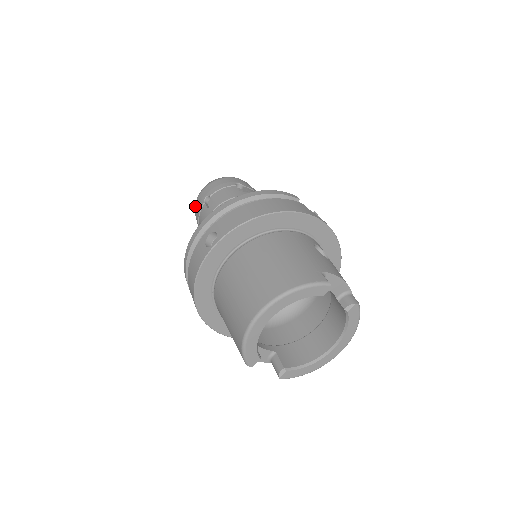
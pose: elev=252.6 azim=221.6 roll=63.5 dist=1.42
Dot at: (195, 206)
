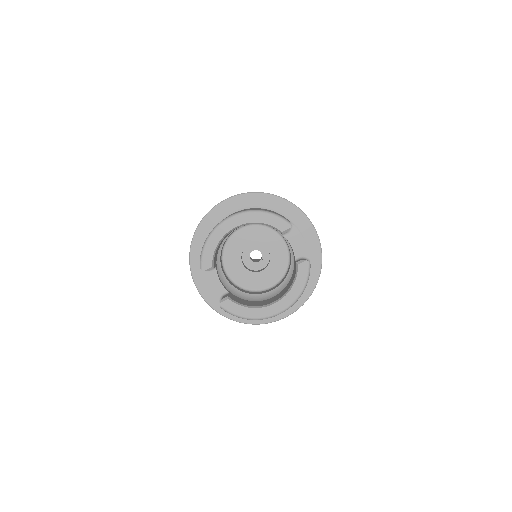
Dot at: occluded
